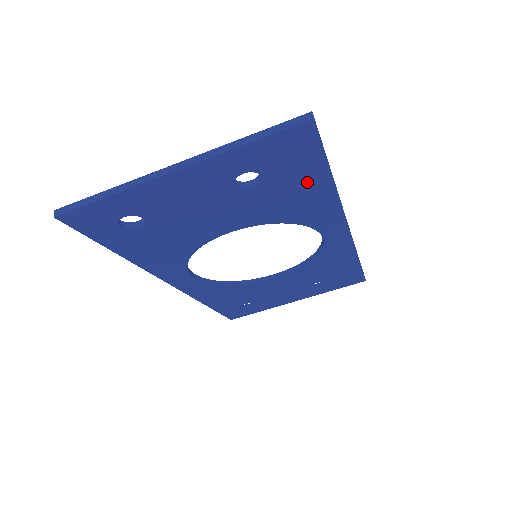
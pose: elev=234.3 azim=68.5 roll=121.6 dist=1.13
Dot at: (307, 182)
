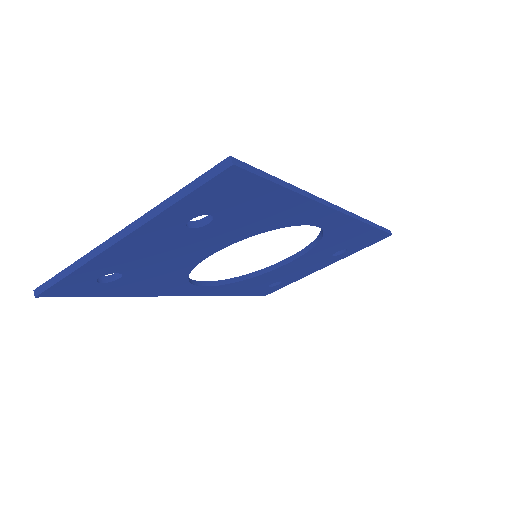
Dot at: (266, 202)
